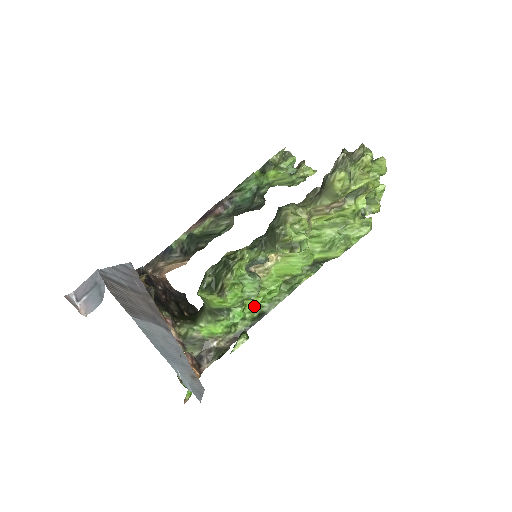
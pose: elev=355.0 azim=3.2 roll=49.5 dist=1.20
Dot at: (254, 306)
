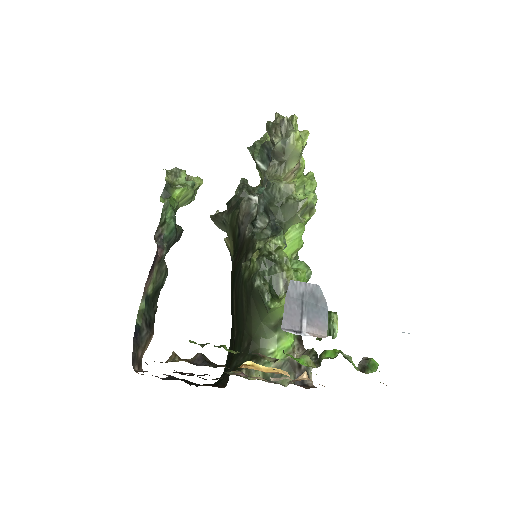
Dot at: occluded
